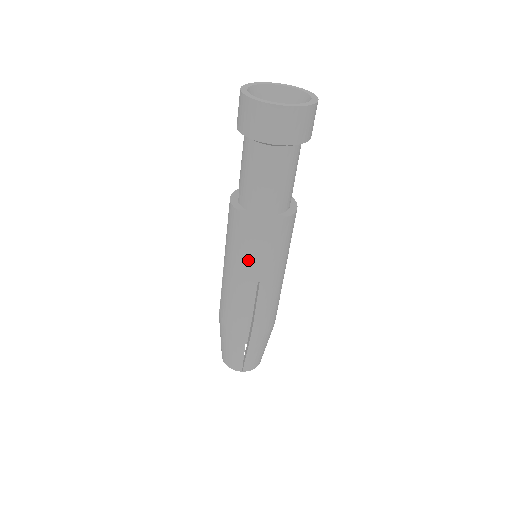
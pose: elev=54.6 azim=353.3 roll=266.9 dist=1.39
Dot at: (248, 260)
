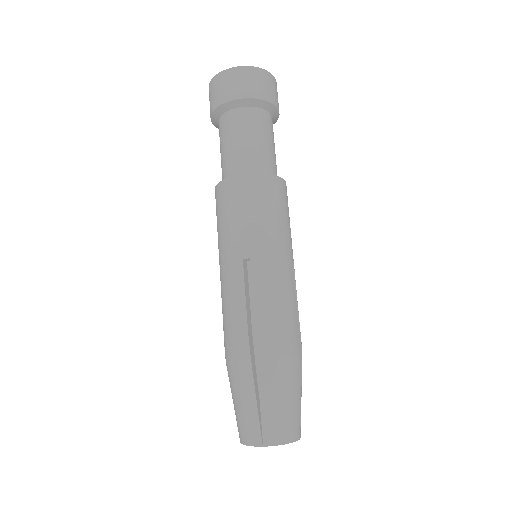
Dot at: (232, 232)
